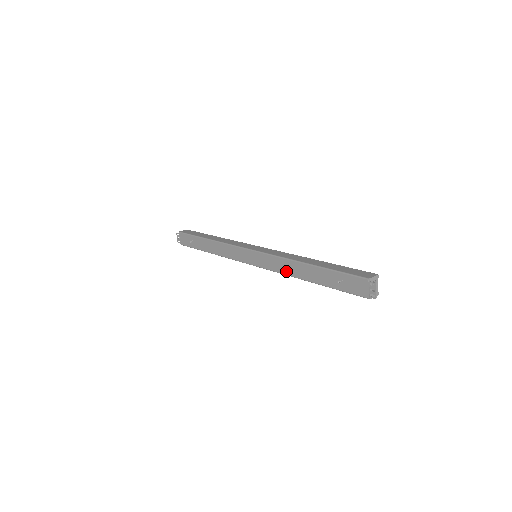
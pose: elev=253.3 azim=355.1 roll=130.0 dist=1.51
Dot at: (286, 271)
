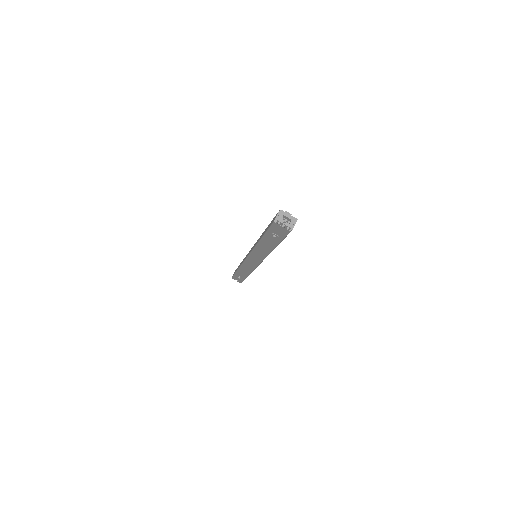
Dot at: (265, 253)
